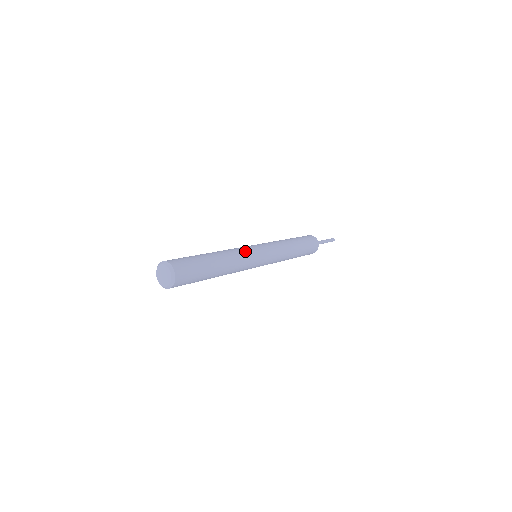
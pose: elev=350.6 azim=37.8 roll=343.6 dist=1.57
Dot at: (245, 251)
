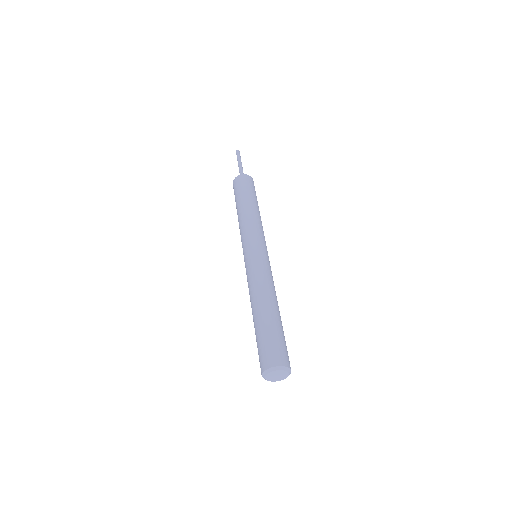
Dot at: occluded
